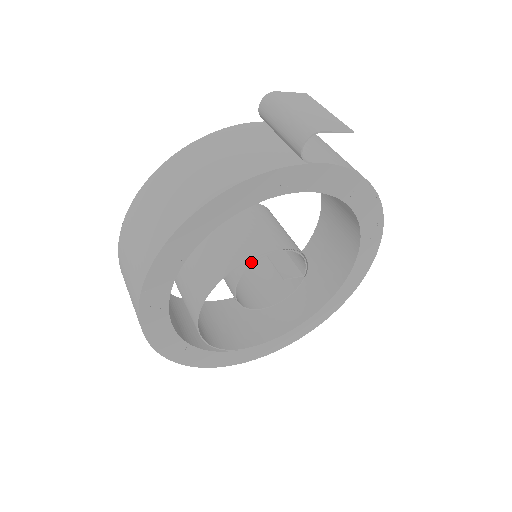
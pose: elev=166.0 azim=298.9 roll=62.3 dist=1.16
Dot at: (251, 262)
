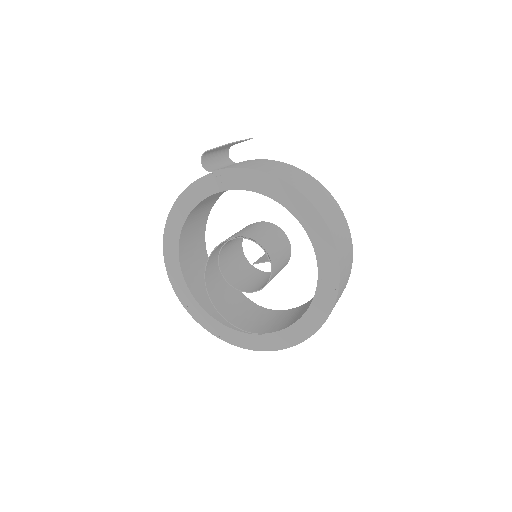
Dot at: (221, 249)
